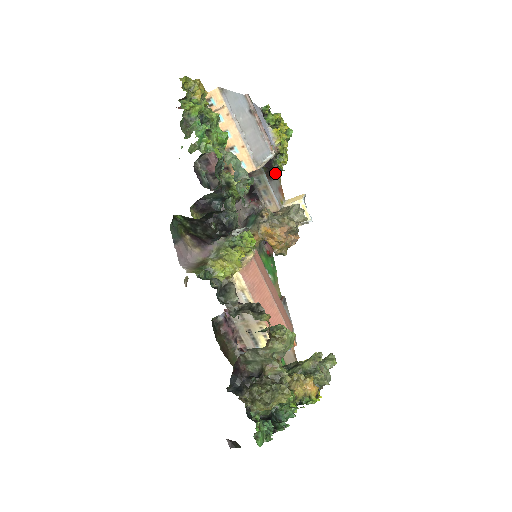
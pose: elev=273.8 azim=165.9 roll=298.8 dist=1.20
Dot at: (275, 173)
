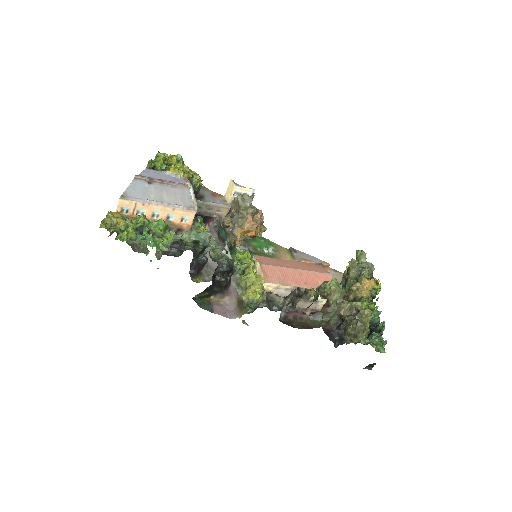
Dot at: occluded
